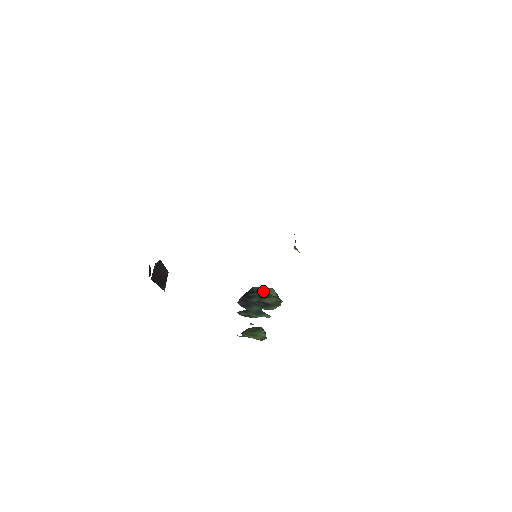
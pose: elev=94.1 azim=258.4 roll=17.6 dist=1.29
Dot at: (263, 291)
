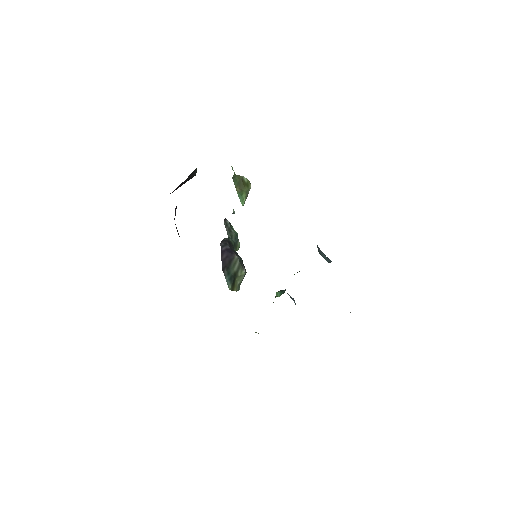
Dot at: (234, 277)
